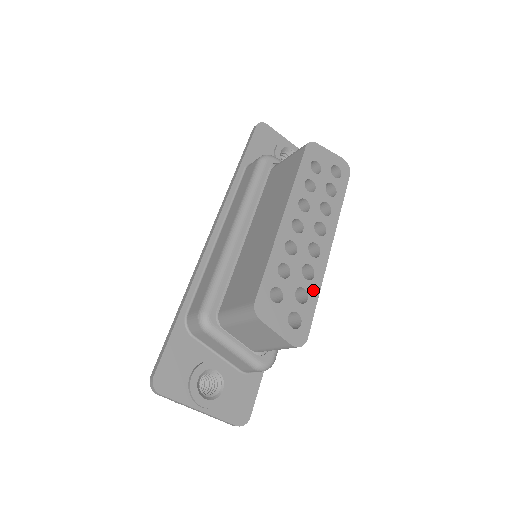
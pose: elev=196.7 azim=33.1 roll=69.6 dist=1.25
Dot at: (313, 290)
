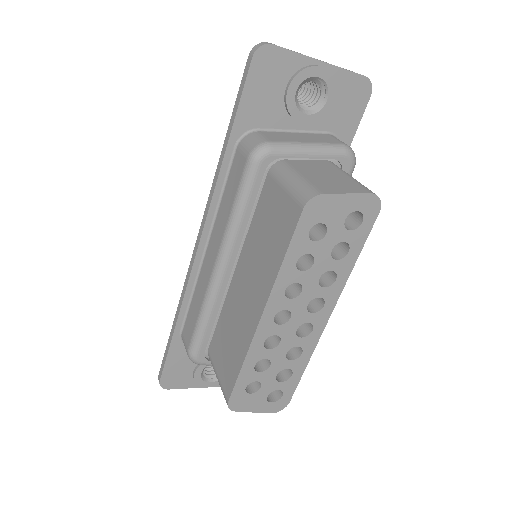
Dot at: (299, 365)
